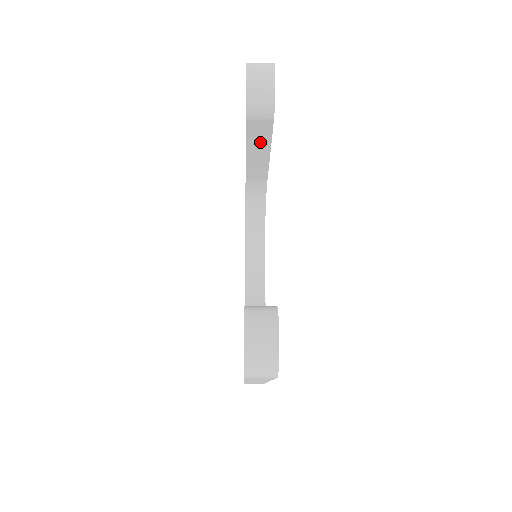
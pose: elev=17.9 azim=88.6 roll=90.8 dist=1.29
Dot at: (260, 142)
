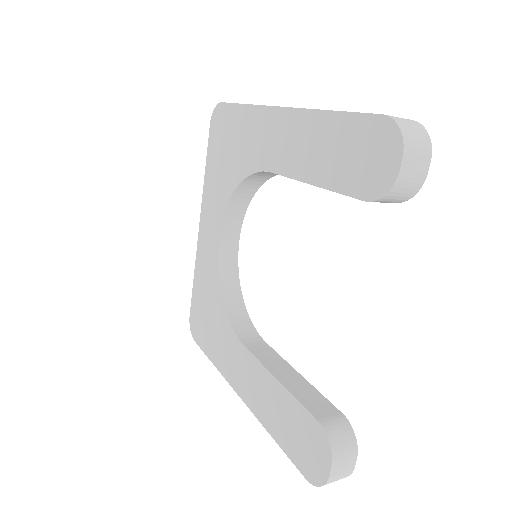
Dot at: occluded
